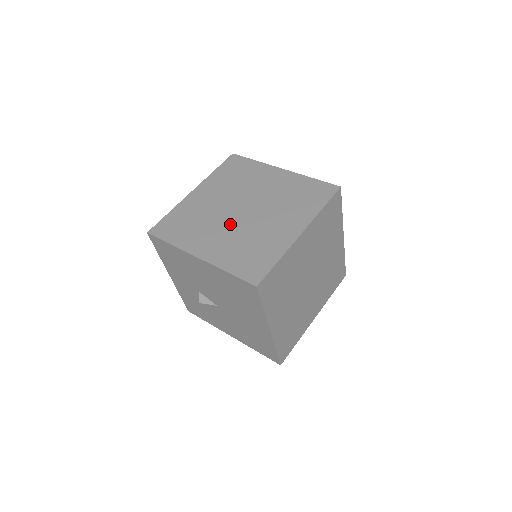
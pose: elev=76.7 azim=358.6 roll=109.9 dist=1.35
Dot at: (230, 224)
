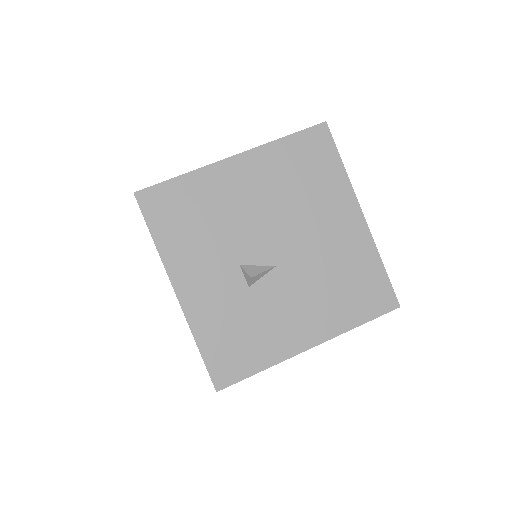
Dot at: occluded
